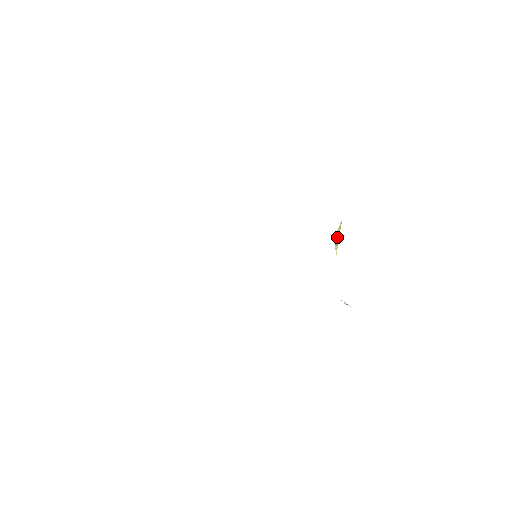
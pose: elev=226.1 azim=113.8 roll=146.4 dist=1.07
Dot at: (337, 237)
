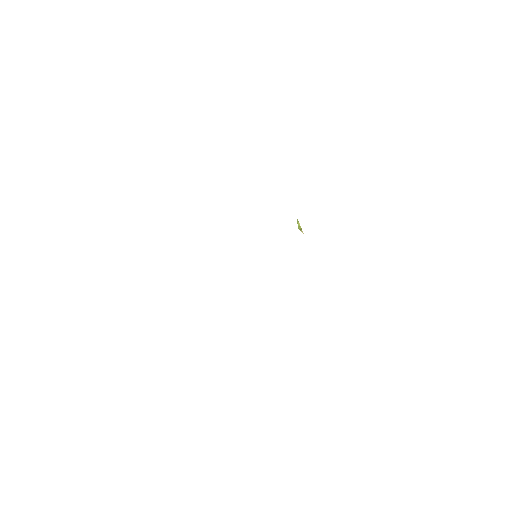
Dot at: (299, 227)
